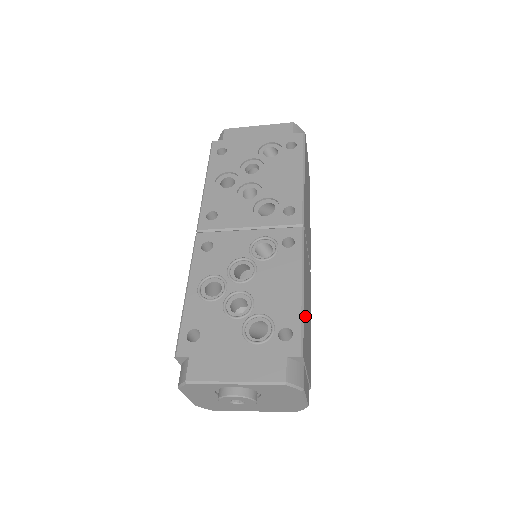
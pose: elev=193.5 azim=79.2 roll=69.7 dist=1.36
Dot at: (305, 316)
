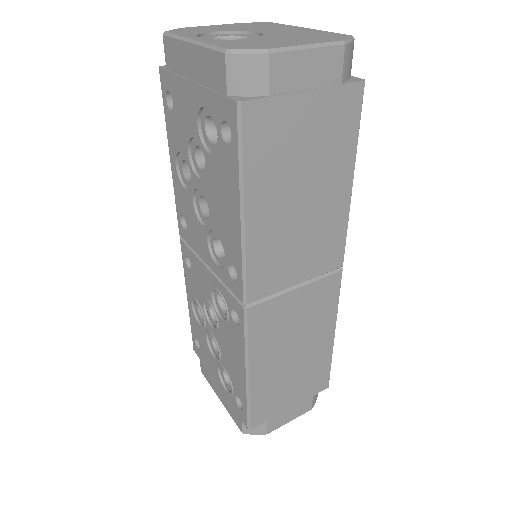
Dot at: (269, 383)
